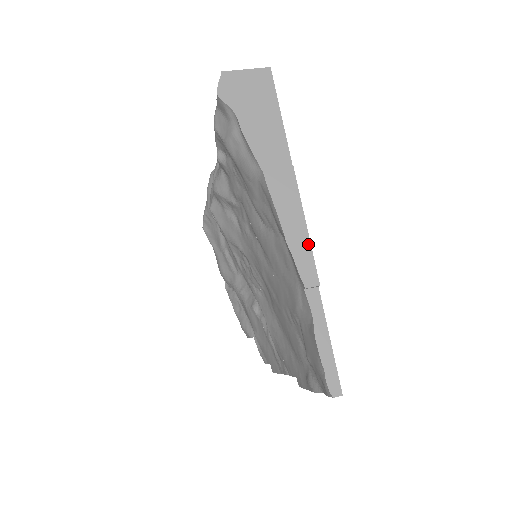
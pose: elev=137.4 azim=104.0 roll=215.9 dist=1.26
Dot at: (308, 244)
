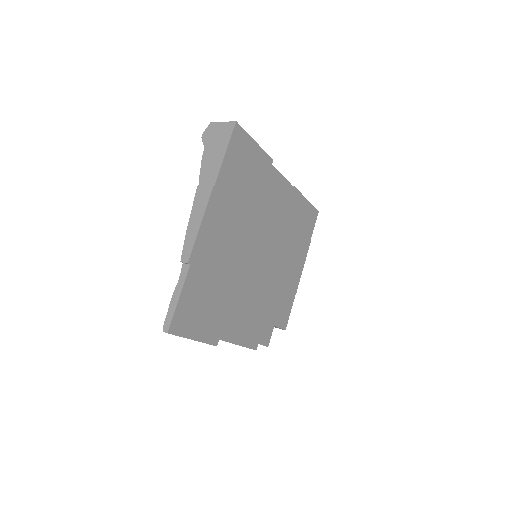
Dot at: (195, 236)
